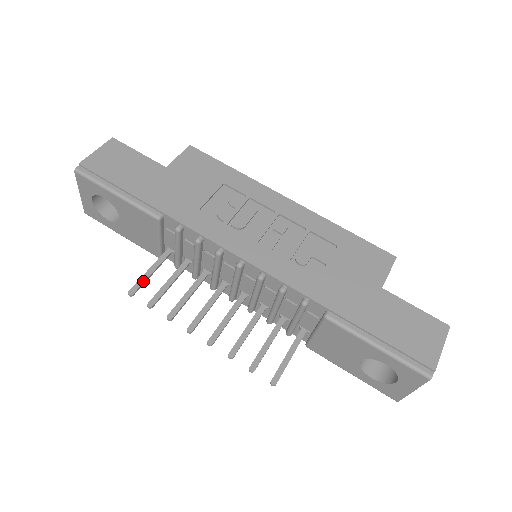
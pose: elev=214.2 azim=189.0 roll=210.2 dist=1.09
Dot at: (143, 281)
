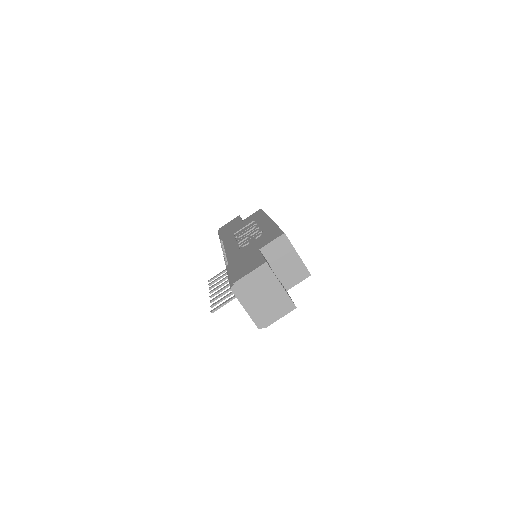
Dot at: (217, 275)
